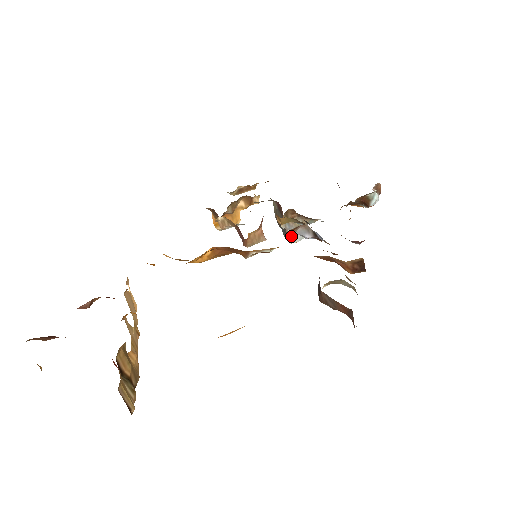
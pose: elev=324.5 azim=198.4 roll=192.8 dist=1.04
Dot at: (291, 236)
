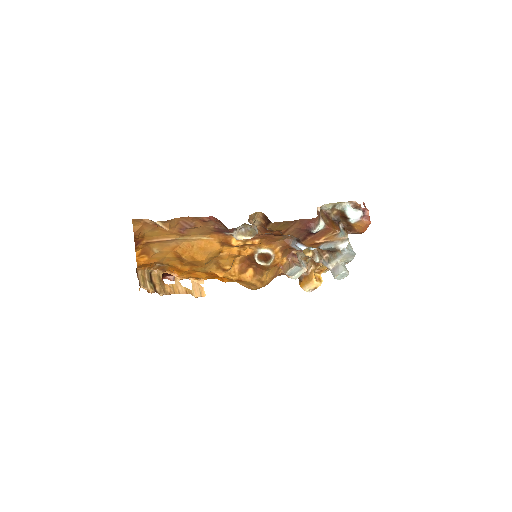
Dot at: (333, 272)
